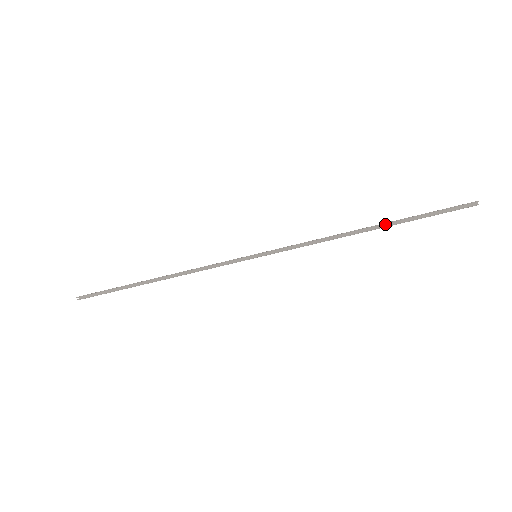
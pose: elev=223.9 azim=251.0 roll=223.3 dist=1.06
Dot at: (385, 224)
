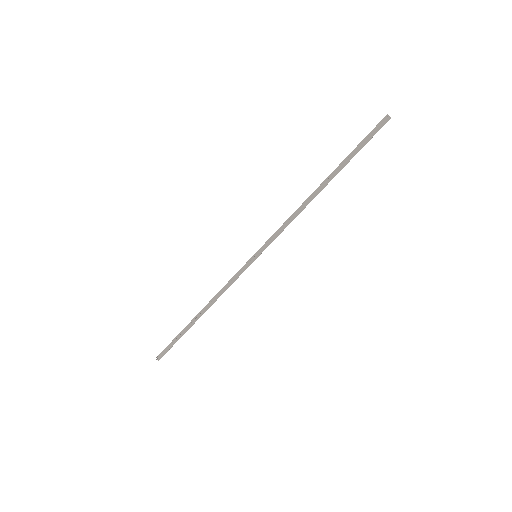
Dot at: (333, 176)
